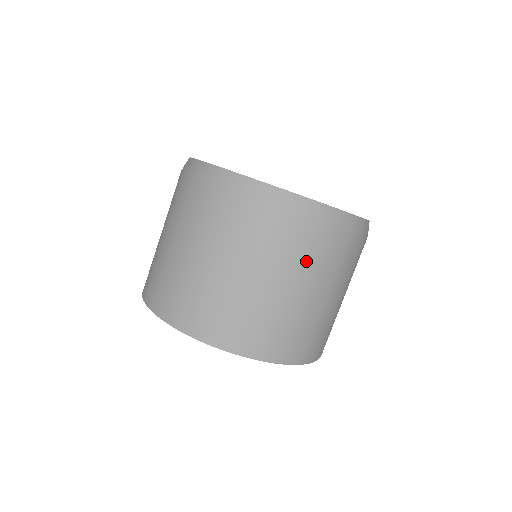
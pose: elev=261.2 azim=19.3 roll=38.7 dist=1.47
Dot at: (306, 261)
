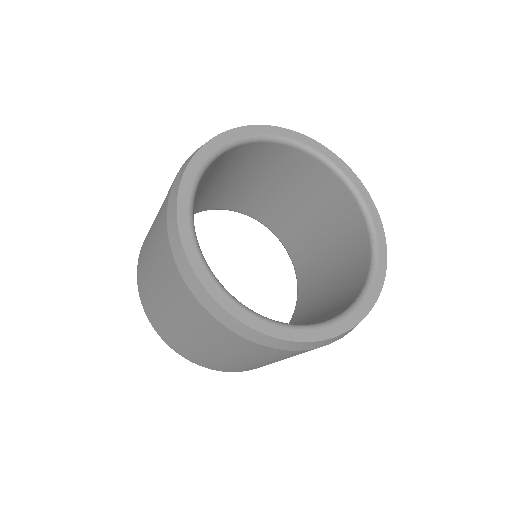
Dot at: (241, 352)
